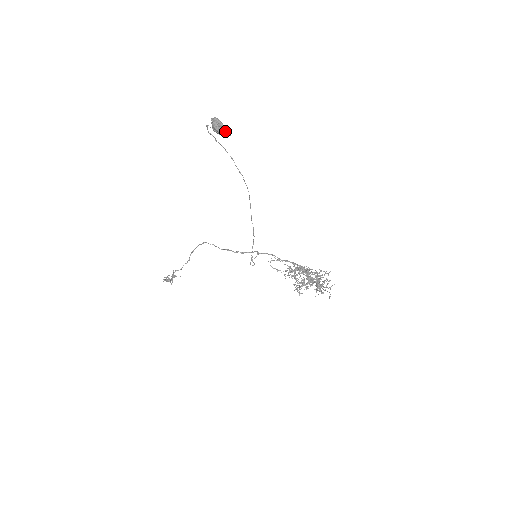
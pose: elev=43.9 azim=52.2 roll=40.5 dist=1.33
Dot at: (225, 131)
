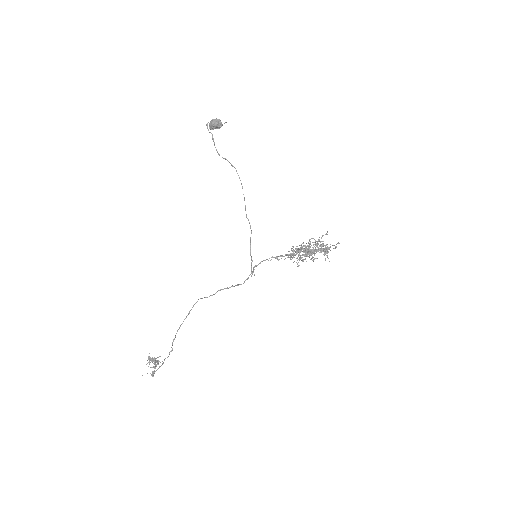
Dot at: (221, 123)
